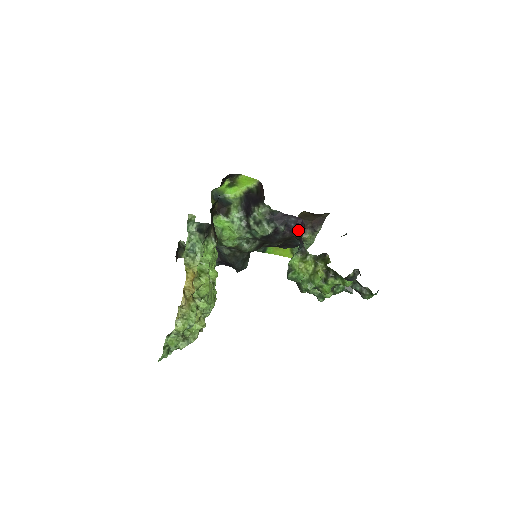
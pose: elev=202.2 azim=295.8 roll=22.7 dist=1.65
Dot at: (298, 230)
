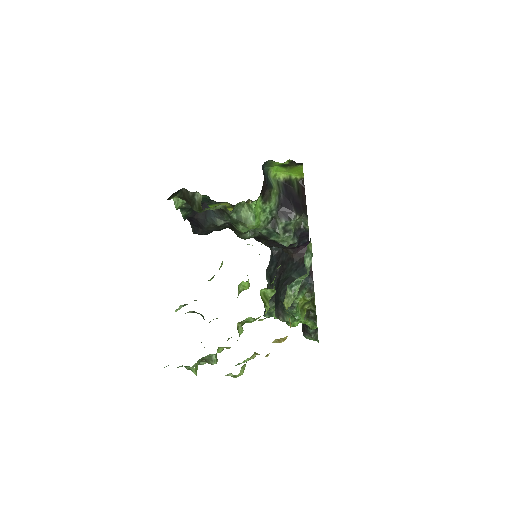
Dot at: (299, 249)
